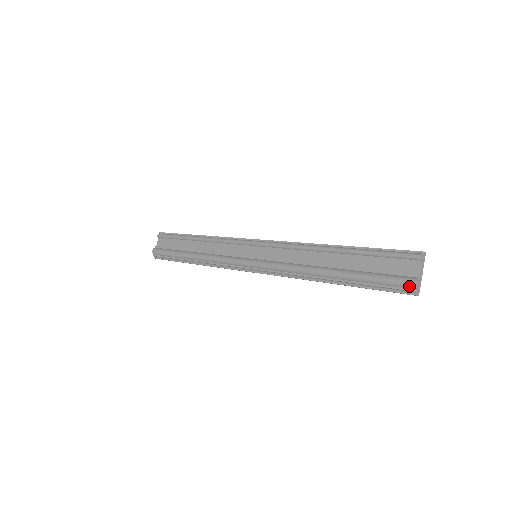
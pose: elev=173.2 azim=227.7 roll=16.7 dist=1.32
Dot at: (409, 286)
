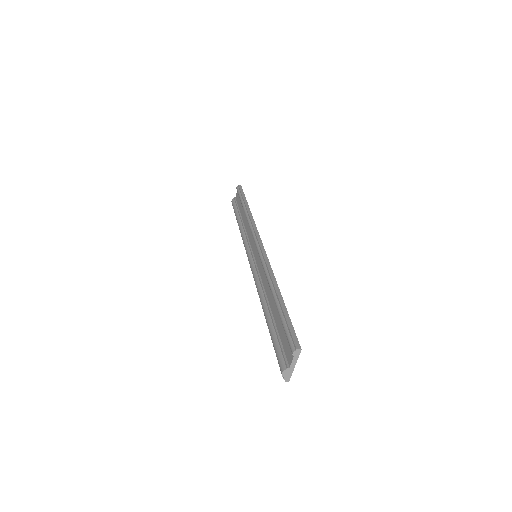
Dot at: (280, 370)
